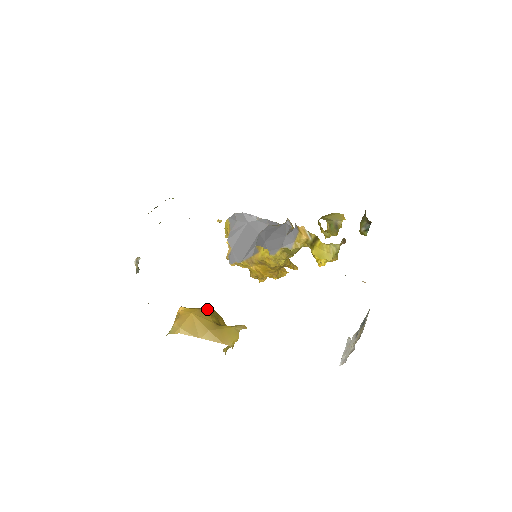
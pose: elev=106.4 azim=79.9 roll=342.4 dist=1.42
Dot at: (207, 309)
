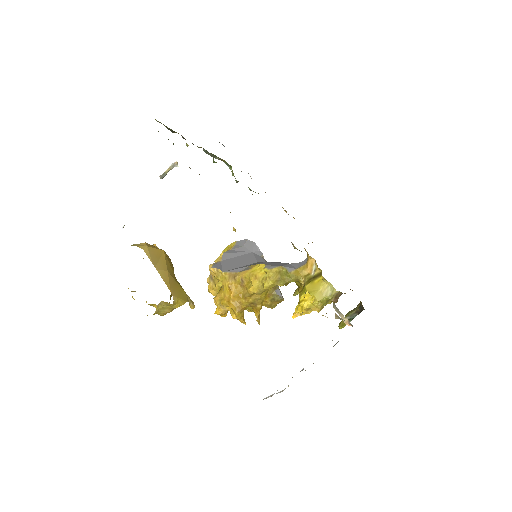
Dot at: occluded
